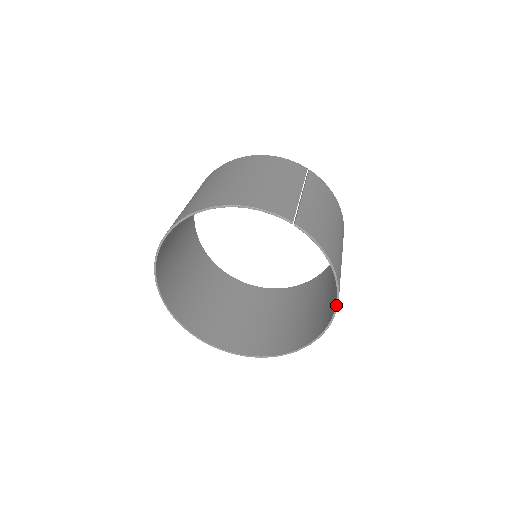
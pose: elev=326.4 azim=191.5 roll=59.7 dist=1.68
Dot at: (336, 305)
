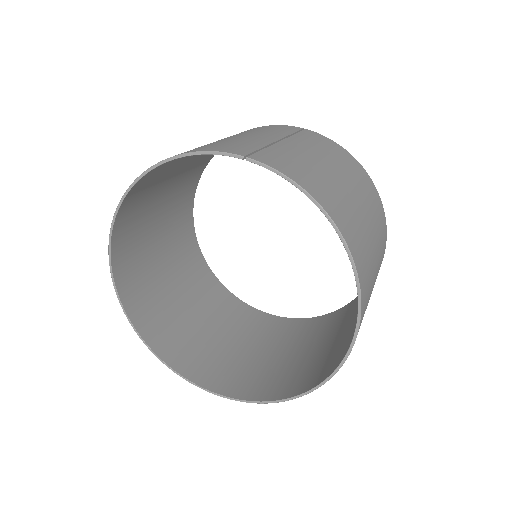
Dot at: (355, 279)
